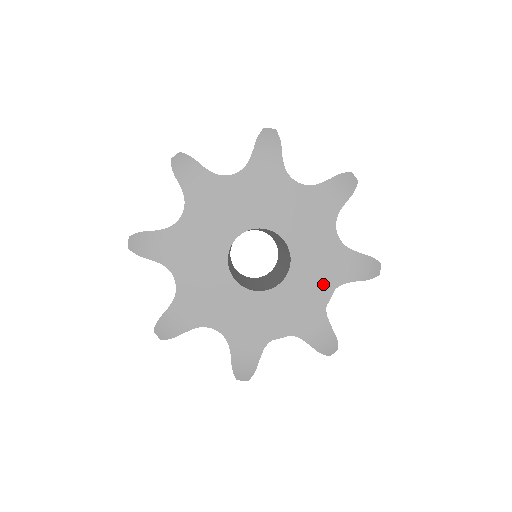
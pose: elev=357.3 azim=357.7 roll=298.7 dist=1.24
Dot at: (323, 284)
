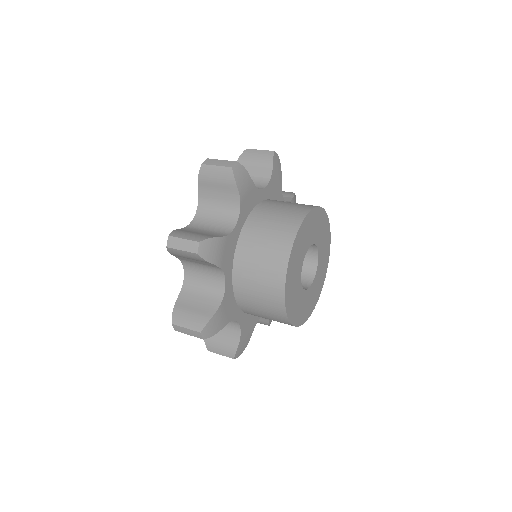
Dot at: (322, 280)
